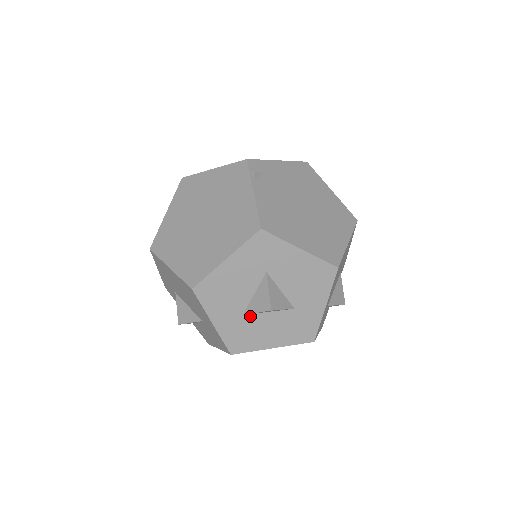
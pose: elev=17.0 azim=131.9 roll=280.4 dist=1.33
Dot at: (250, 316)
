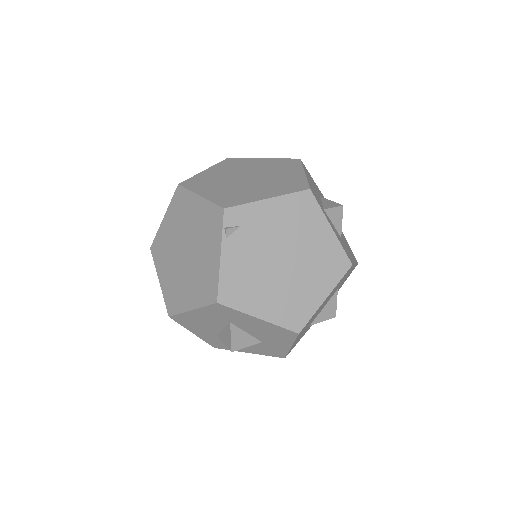
Dot at: occluded
